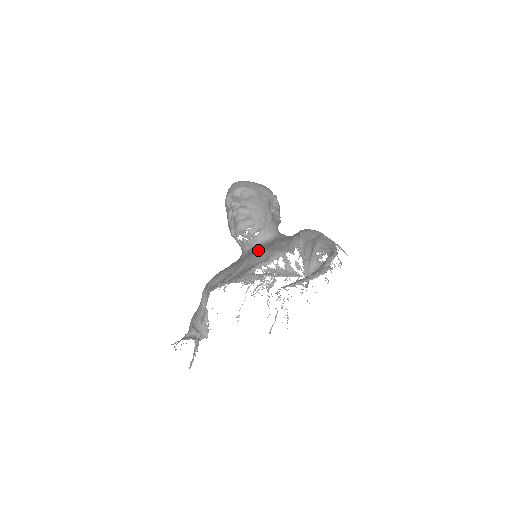
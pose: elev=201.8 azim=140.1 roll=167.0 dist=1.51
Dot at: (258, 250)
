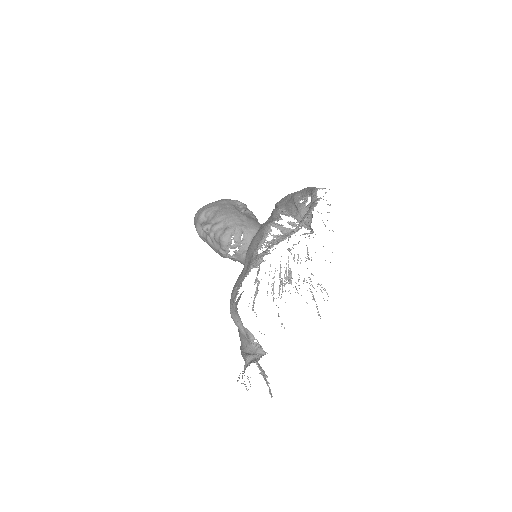
Dot at: occluded
